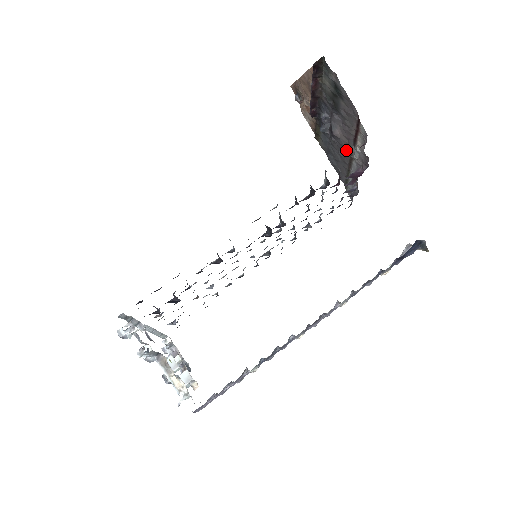
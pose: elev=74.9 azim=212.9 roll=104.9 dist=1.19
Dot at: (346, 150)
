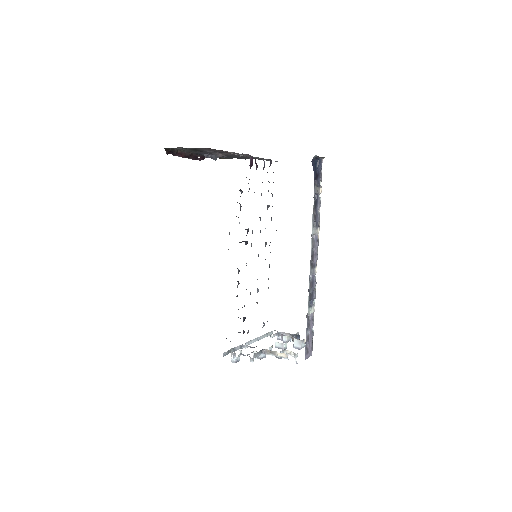
Dot at: occluded
